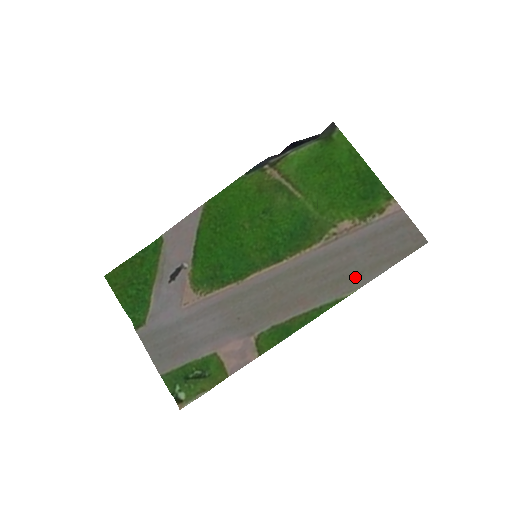
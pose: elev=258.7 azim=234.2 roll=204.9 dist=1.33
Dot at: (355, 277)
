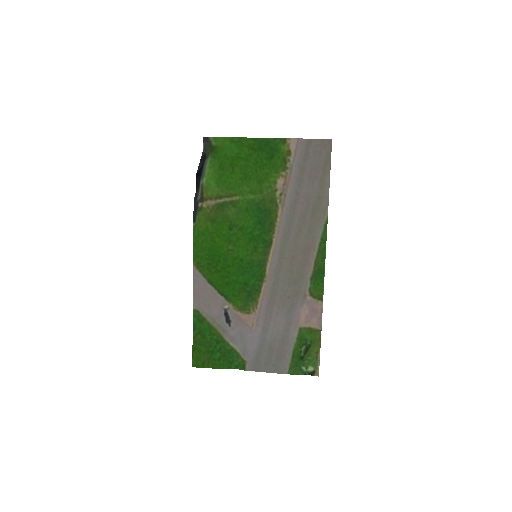
Dot at: (319, 203)
